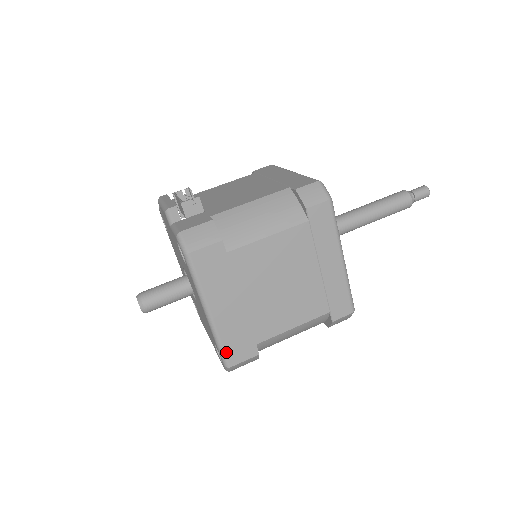
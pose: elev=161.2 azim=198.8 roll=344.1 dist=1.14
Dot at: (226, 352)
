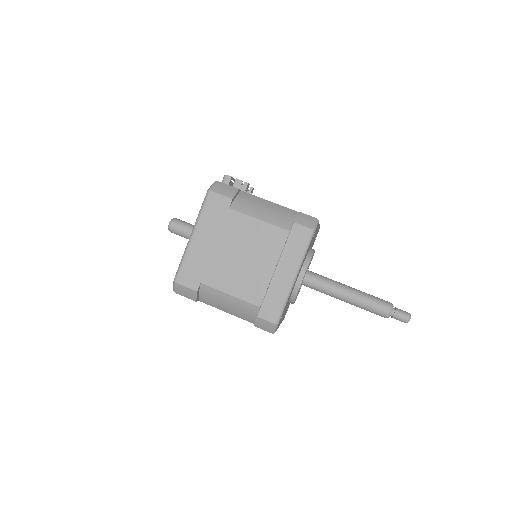
Dot at: (181, 270)
